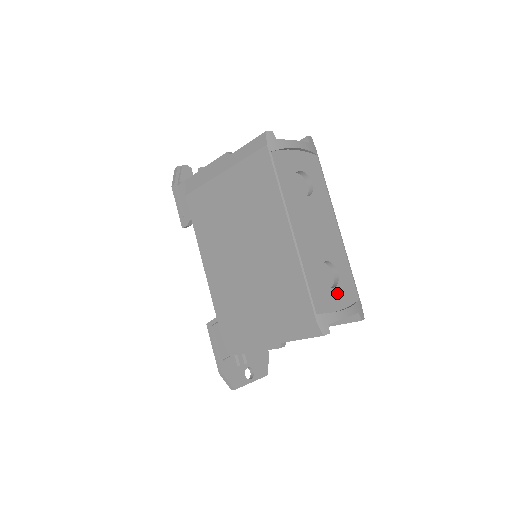
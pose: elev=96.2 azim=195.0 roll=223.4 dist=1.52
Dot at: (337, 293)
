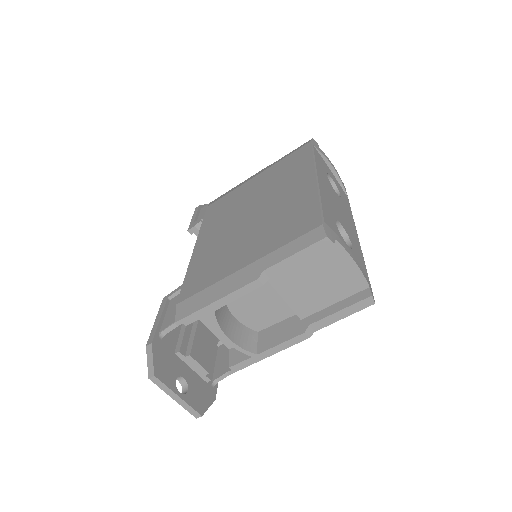
Dot at: occluded
